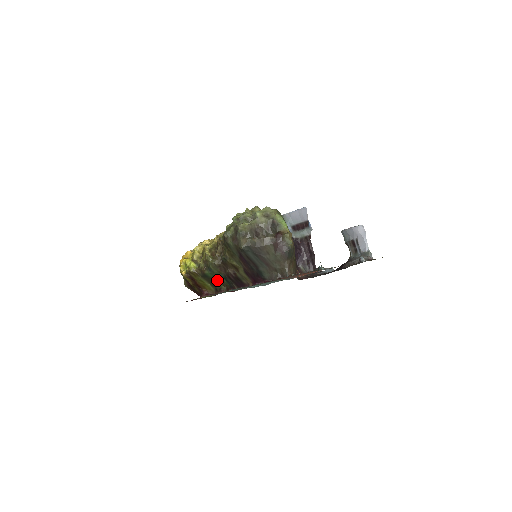
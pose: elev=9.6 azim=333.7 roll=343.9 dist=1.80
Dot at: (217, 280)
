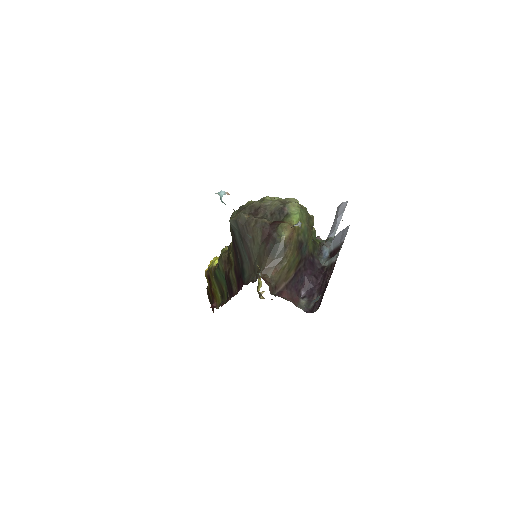
Dot at: (225, 288)
